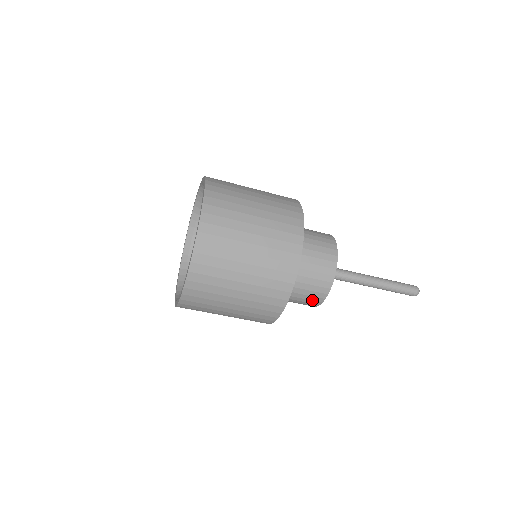
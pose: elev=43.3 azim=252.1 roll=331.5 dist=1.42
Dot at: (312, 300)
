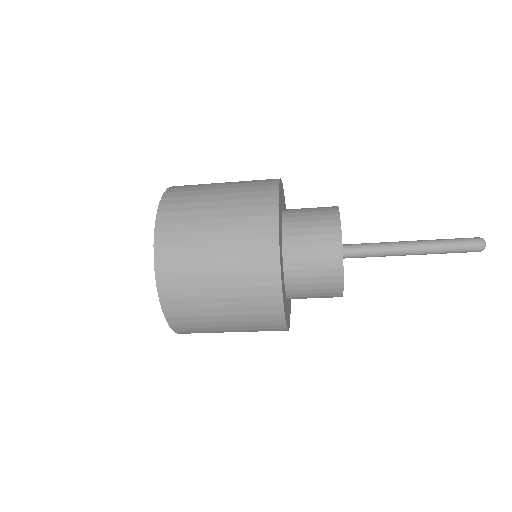
Dot at: (329, 292)
